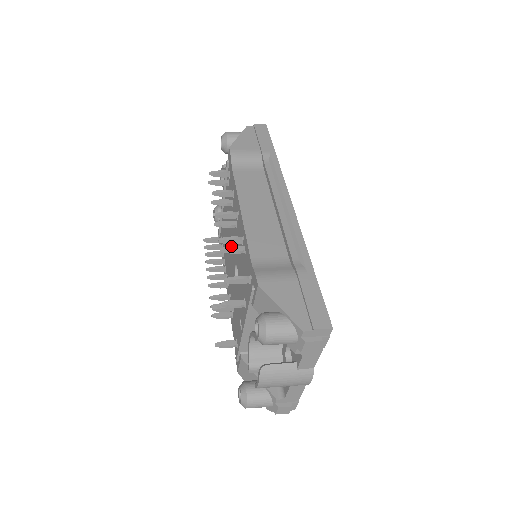
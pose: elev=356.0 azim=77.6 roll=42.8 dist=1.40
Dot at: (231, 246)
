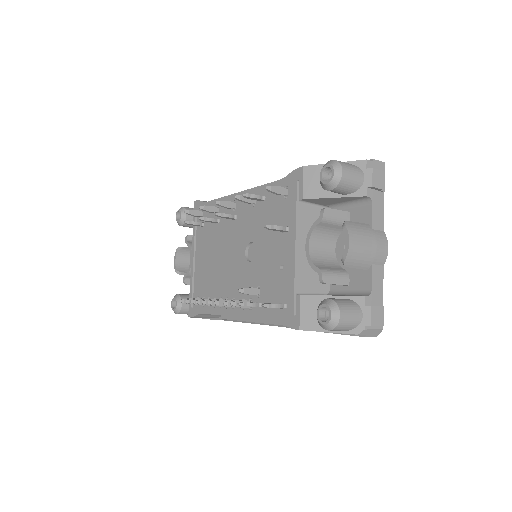
Dot at: (250, 195)
